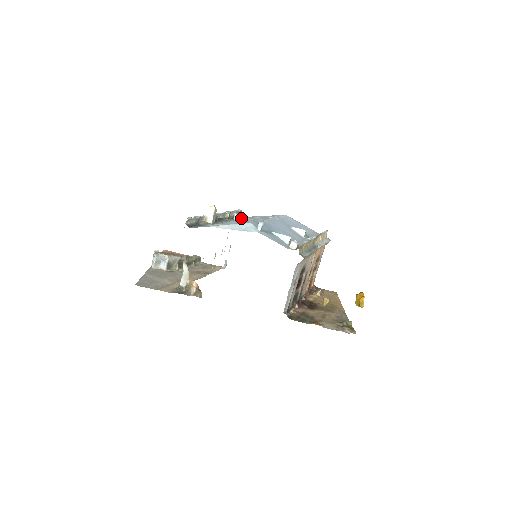
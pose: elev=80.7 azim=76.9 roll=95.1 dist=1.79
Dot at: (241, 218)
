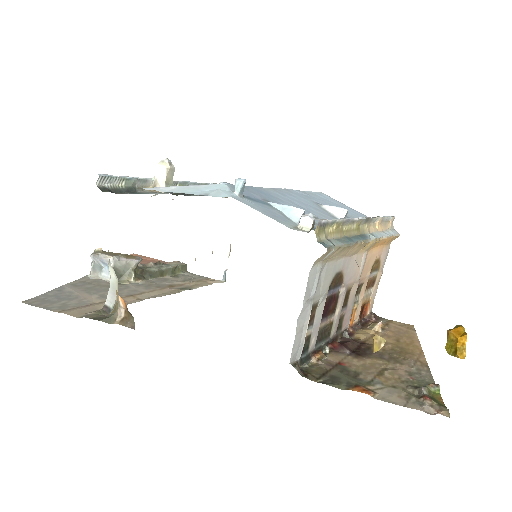
Dot at: occluded
